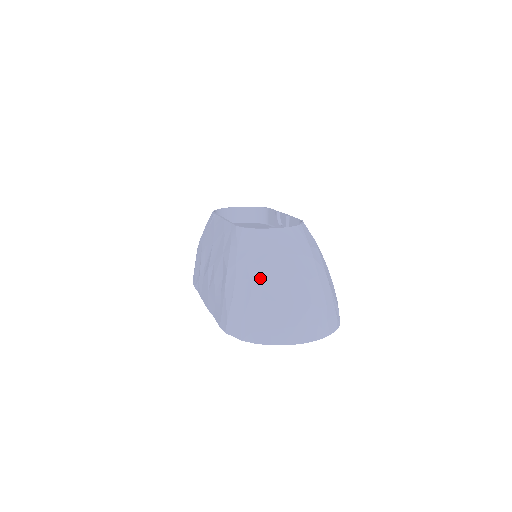
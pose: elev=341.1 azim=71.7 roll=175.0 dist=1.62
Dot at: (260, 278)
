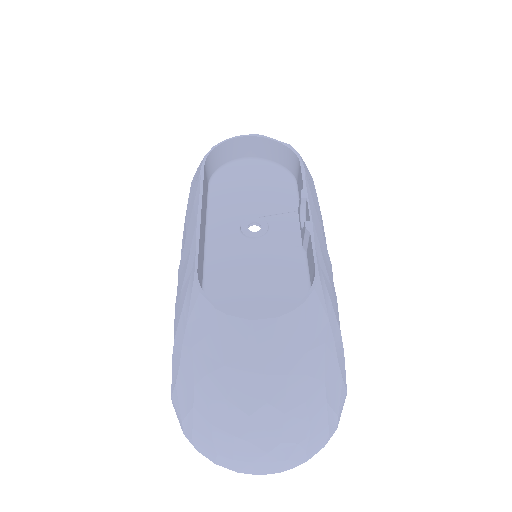
Dot at: (207, 394)
